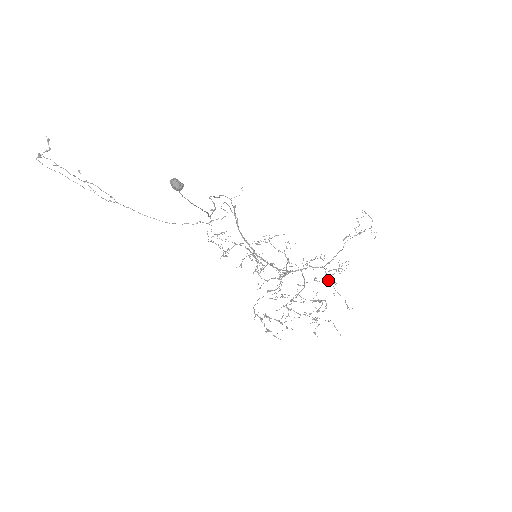
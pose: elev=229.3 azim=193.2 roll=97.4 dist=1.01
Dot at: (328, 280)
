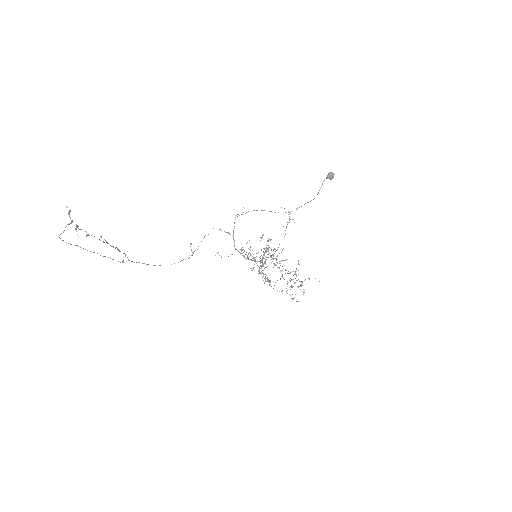
Dot at: (274, 265)
